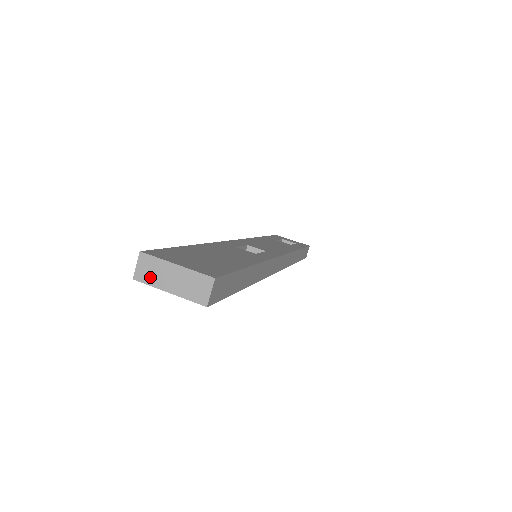
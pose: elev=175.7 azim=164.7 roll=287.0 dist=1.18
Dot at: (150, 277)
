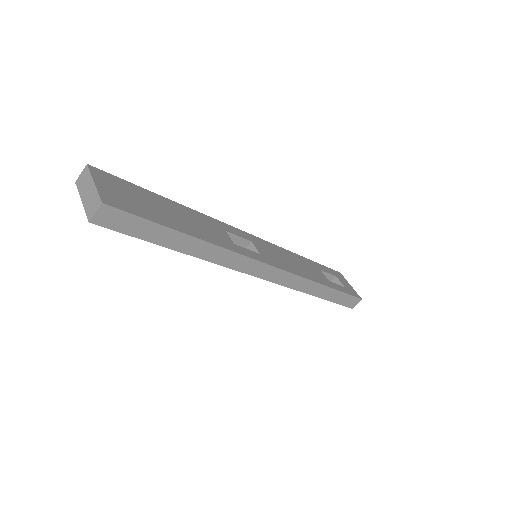
Dot at: (81, 185)
